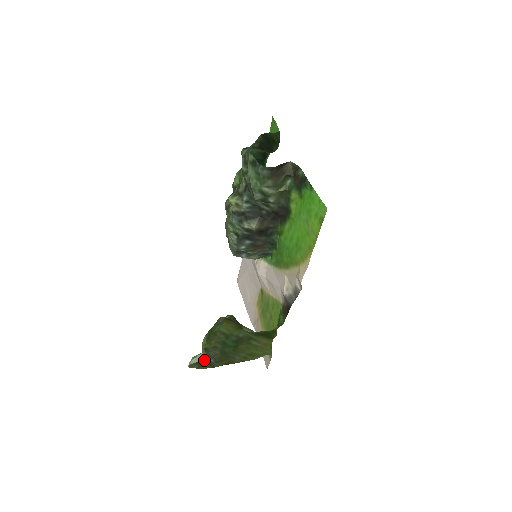
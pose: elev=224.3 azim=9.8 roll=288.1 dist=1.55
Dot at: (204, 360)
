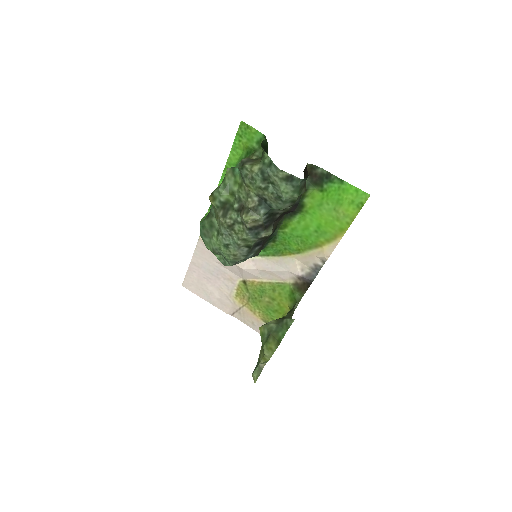
Dot at: occluded
